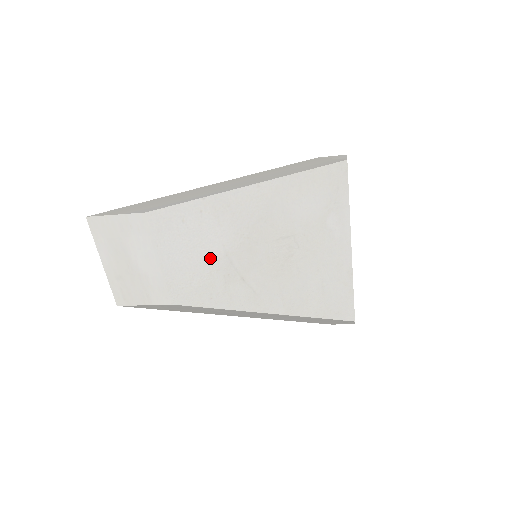
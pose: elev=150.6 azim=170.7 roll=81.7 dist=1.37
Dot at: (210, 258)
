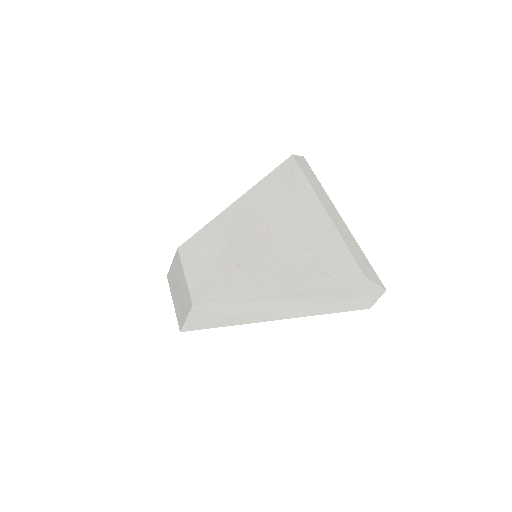
Dot at: (213, 262)
